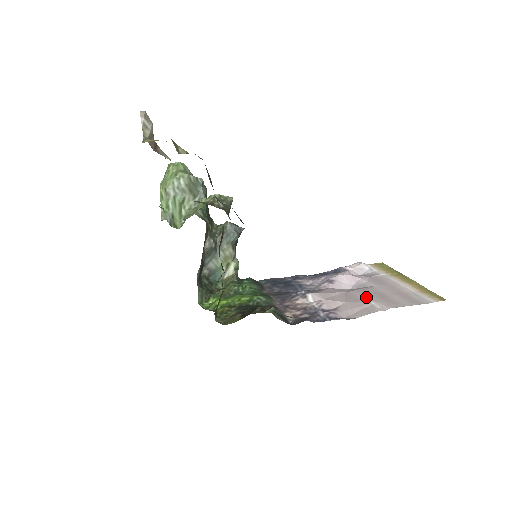
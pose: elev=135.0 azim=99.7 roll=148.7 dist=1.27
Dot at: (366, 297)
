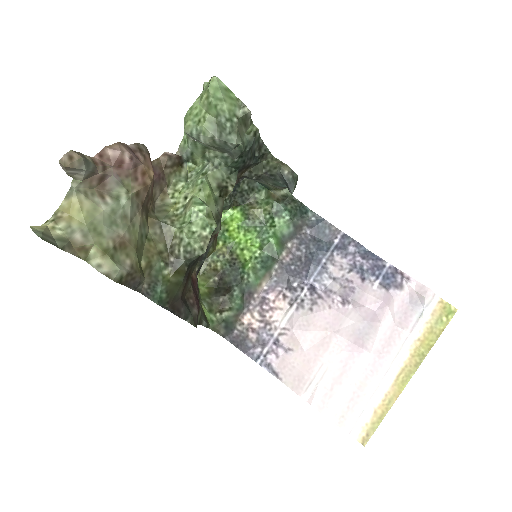
Dot at: (326, 365)
